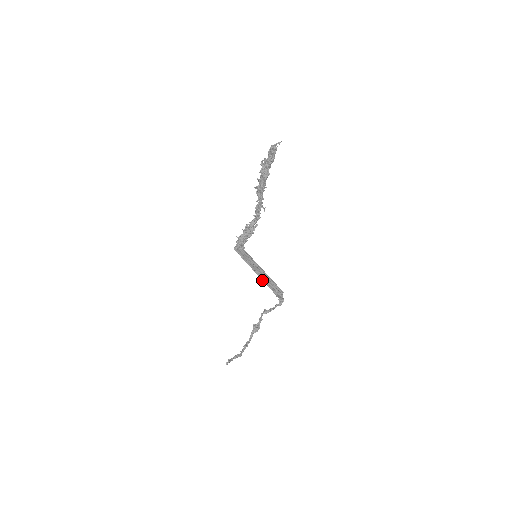
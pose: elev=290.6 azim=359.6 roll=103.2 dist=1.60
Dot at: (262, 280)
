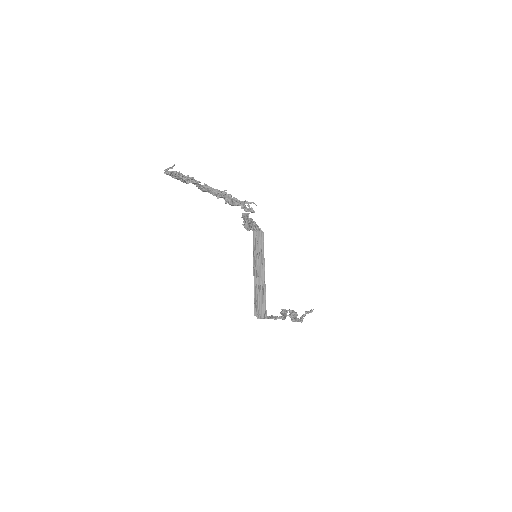
Dot at: (254, 291)
